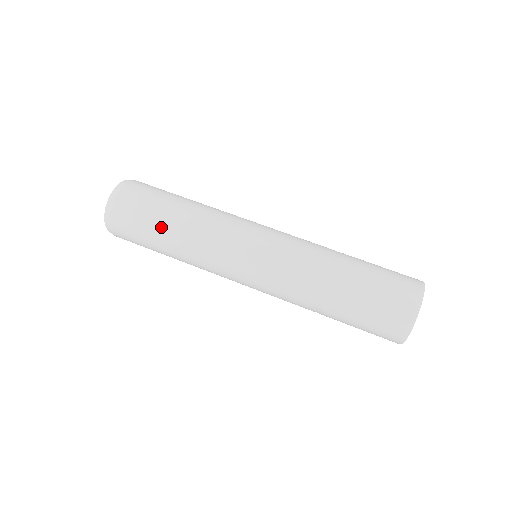
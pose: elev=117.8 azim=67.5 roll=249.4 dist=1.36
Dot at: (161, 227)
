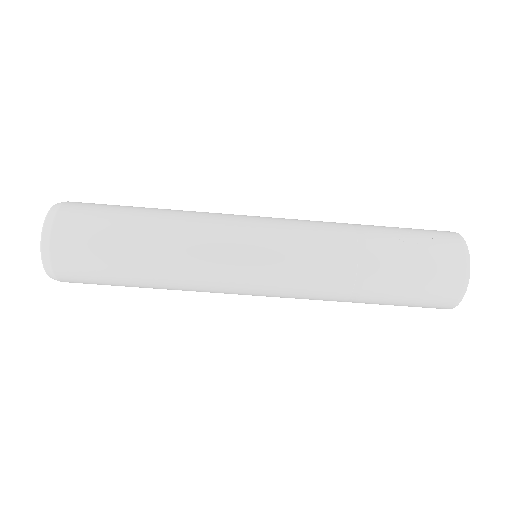
Dot at: occluded
